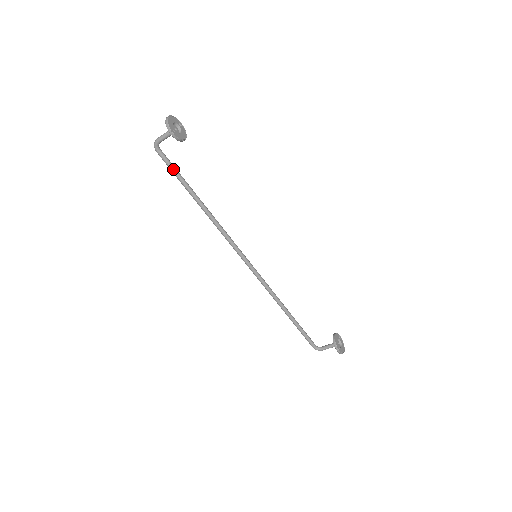
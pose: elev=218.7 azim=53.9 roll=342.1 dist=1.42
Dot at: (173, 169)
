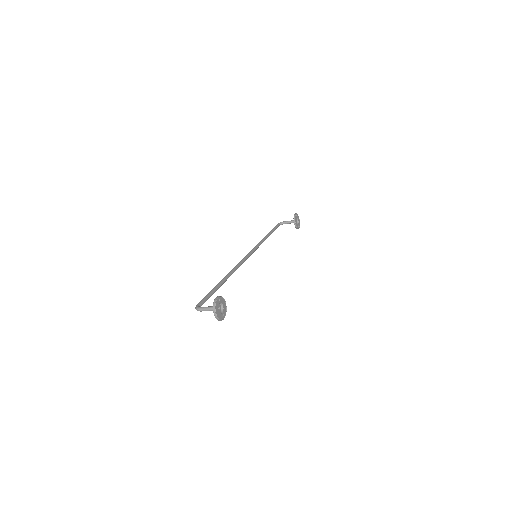
Dot at: occluded
